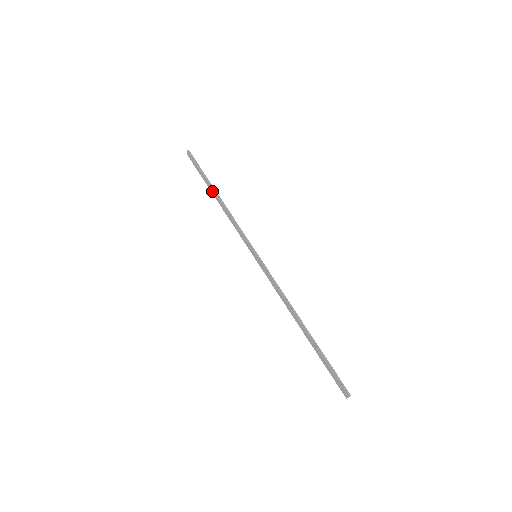
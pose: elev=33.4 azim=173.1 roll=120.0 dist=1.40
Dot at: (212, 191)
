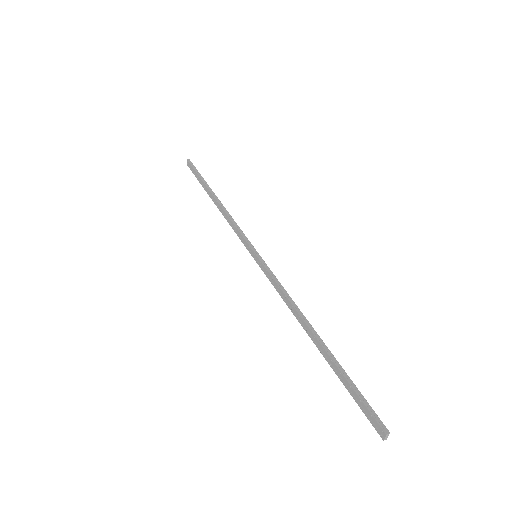
Dot at: (210, 194)
